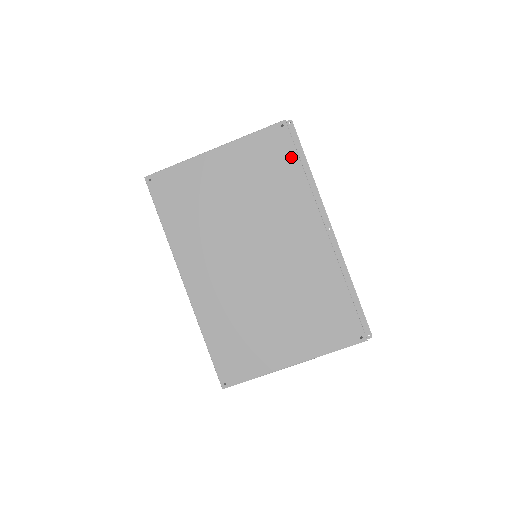
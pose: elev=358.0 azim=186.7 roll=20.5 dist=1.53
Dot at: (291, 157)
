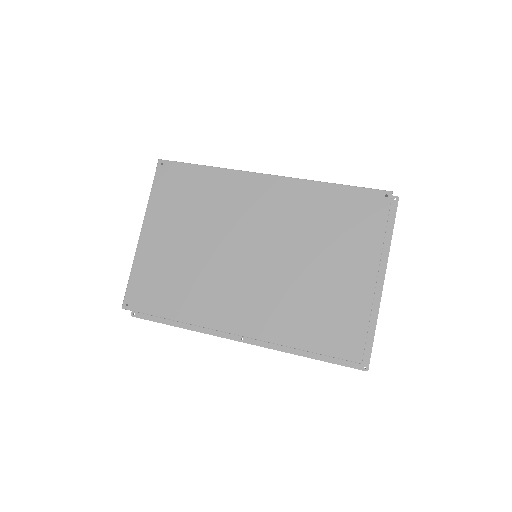
Dot at: (190, 171)
